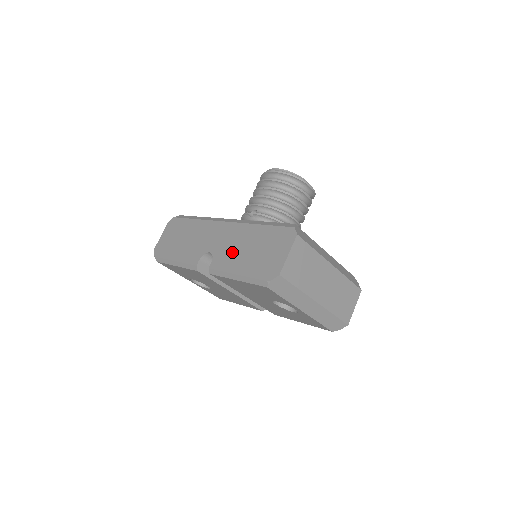
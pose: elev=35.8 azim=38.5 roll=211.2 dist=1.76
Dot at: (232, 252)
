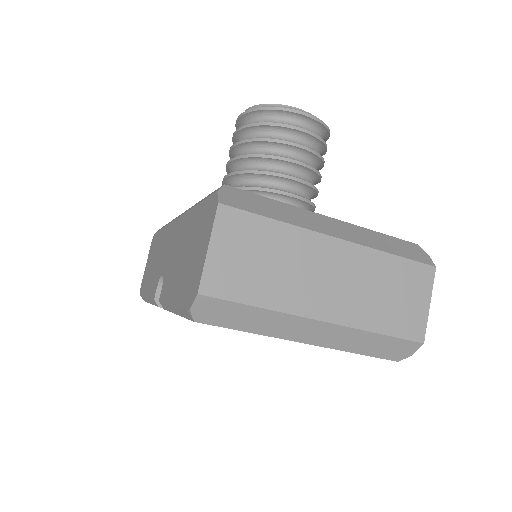
Dot at: (173, 266)
